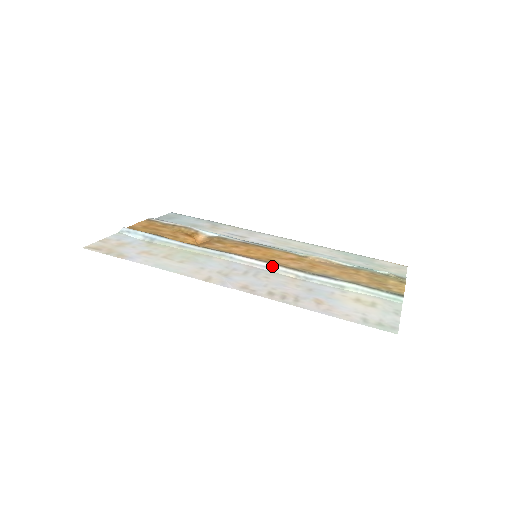
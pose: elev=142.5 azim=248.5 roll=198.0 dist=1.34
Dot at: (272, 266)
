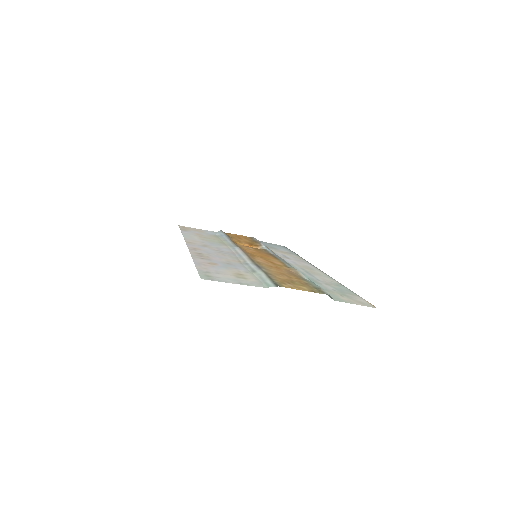
Dot at: (243, 255)
